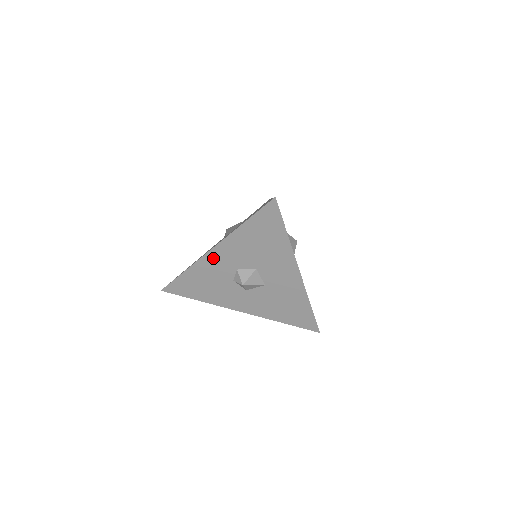
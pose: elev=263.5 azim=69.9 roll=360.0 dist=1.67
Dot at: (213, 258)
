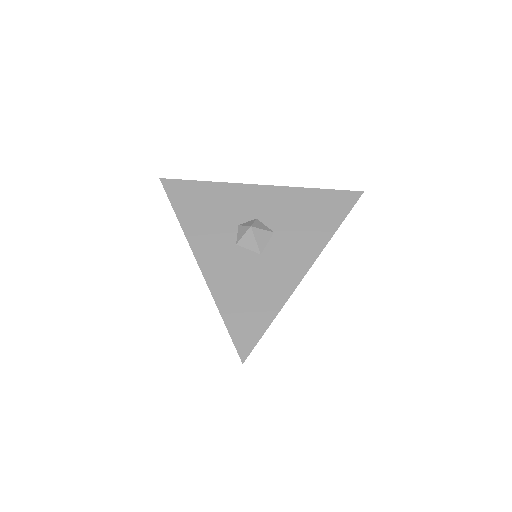
Dot at: (251, 192)
